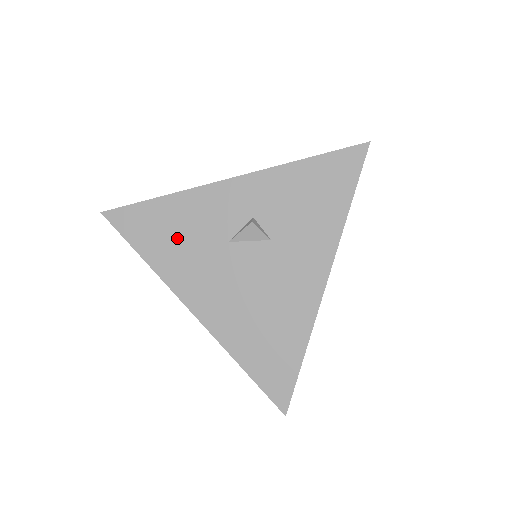
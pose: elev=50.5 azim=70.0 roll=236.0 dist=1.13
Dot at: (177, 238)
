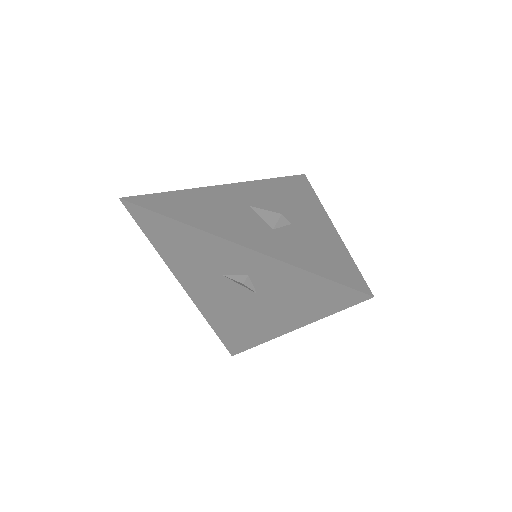
Dot at: (182, 250)
